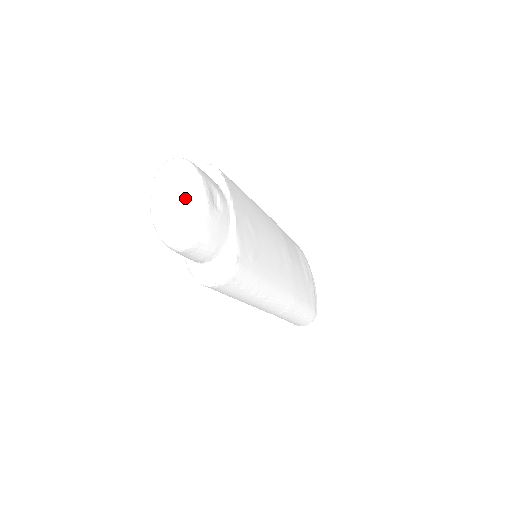
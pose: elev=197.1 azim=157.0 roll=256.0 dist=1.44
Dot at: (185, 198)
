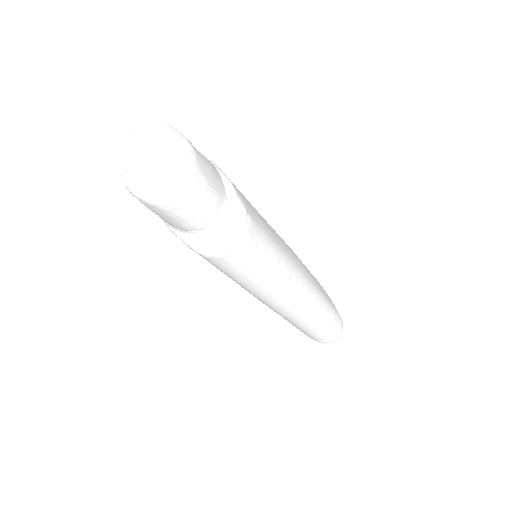
Dot at: (162, 150)
